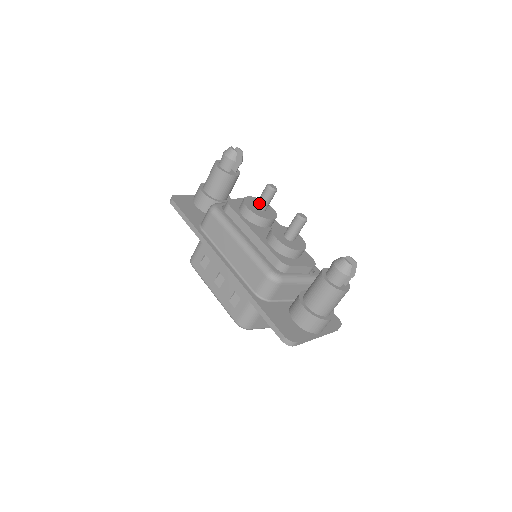
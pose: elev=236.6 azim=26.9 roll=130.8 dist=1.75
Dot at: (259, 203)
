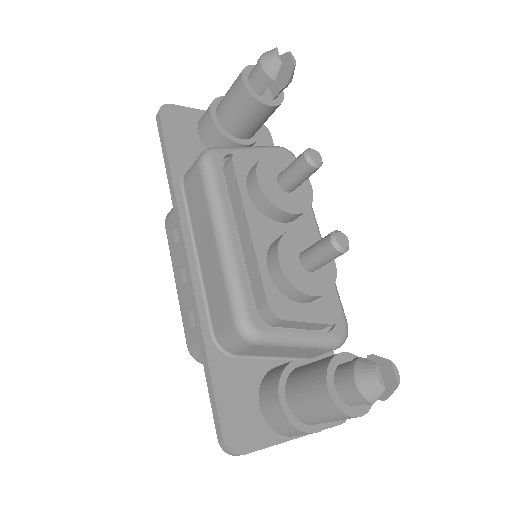
Dot at: (283, 177)
